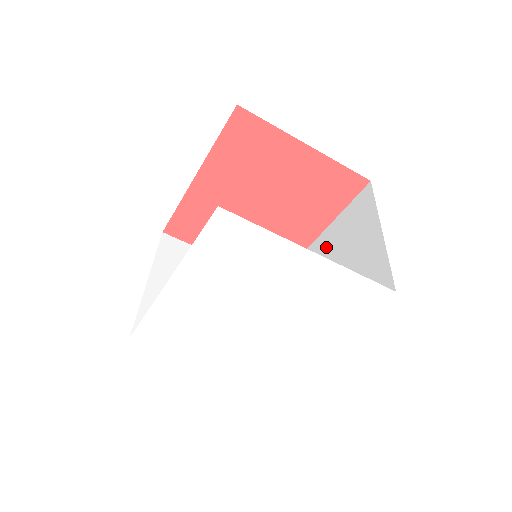
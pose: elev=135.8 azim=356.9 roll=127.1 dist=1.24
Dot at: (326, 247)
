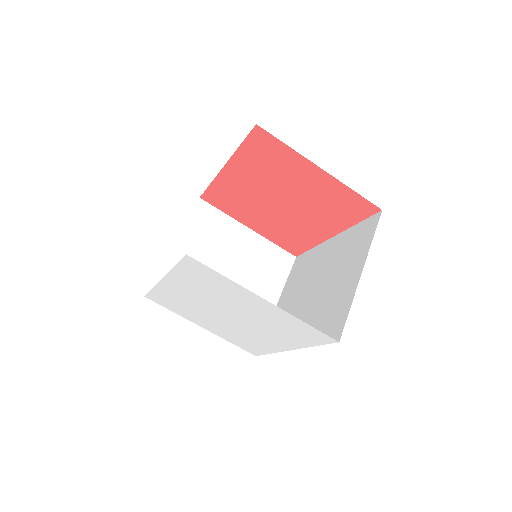
Dot at: (331, 253)
